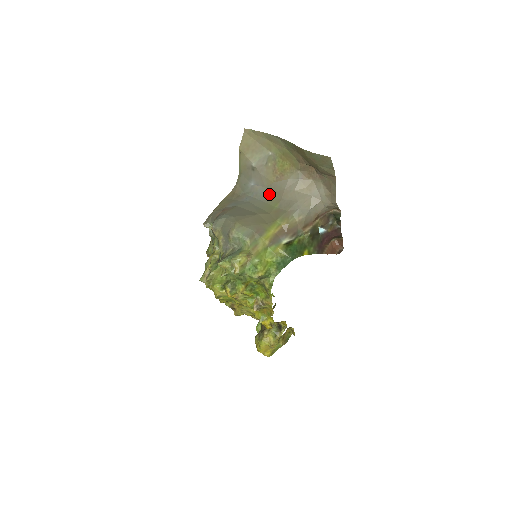
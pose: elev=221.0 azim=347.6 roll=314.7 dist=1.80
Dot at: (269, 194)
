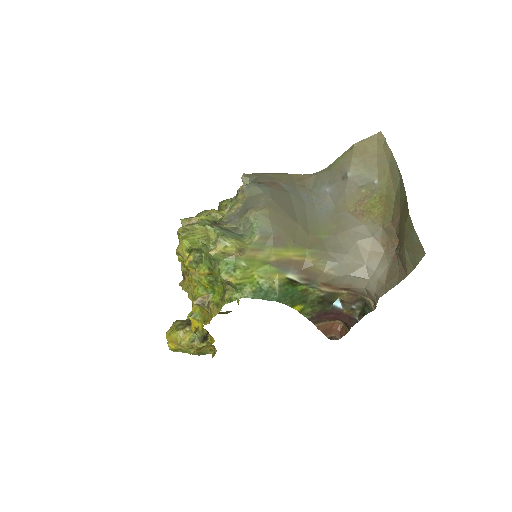
Dot at: (331, 217)
